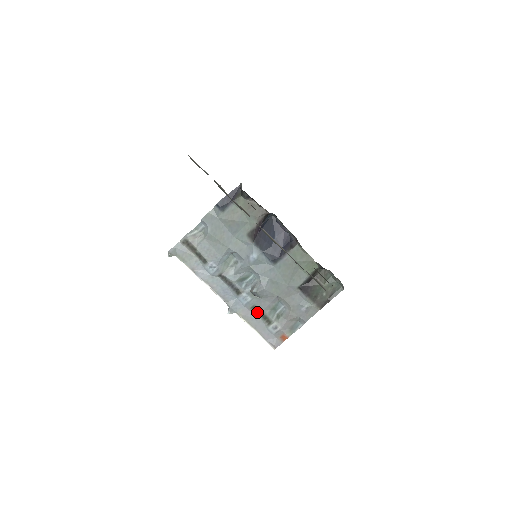
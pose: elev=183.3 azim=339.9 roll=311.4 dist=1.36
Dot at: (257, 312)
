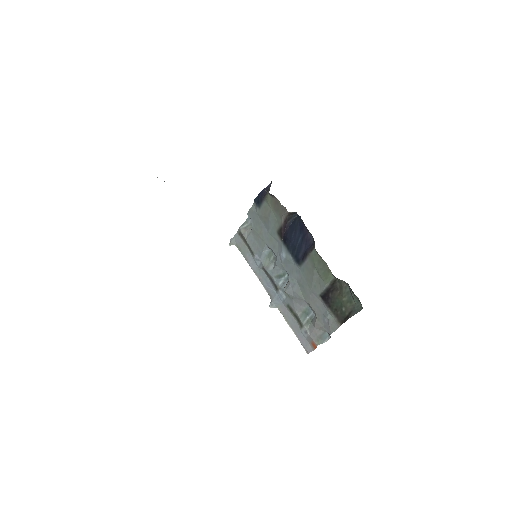
Dot at: (292, 312)
